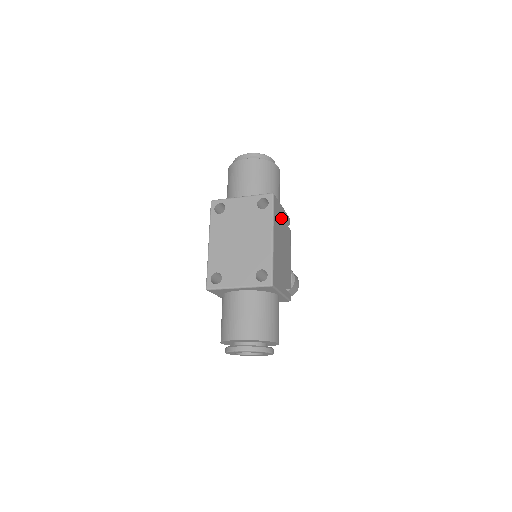
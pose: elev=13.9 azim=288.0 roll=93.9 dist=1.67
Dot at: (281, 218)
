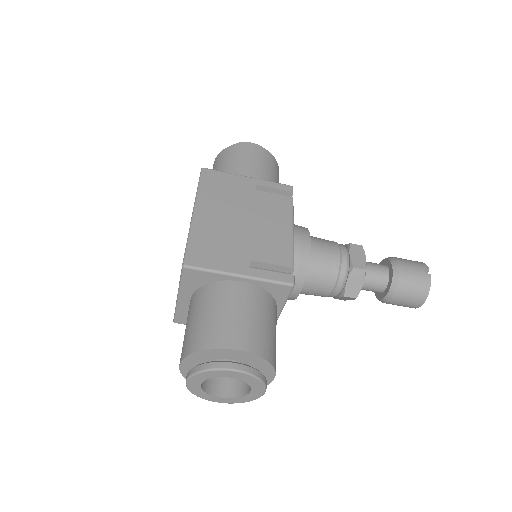
Dot at: (239, 189)
